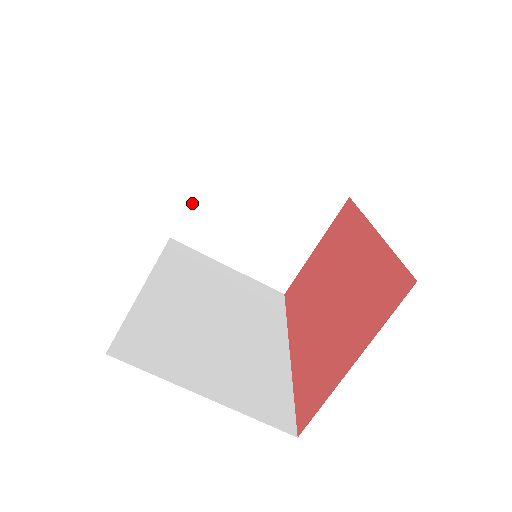
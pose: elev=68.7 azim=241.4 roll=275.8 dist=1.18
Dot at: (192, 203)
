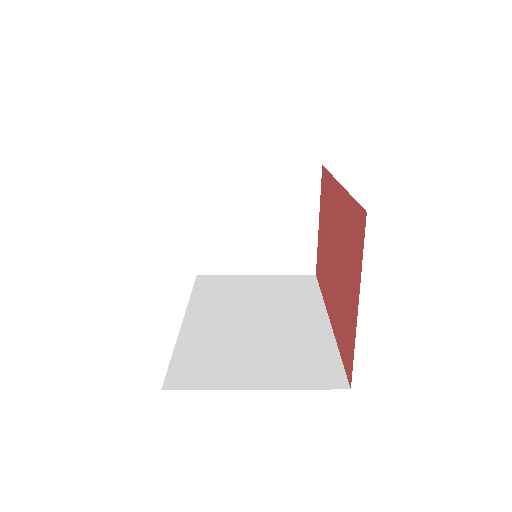
Dot at: (198, 238)
